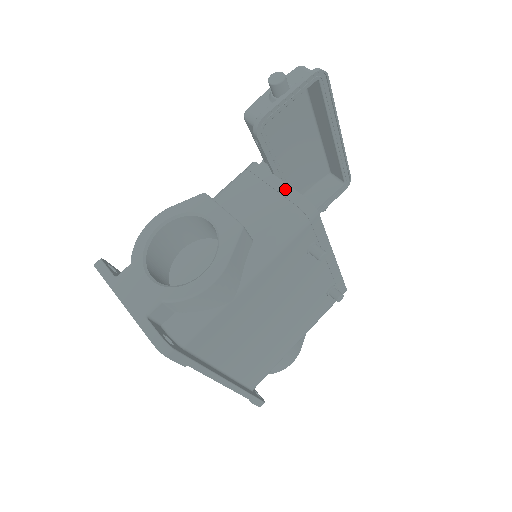
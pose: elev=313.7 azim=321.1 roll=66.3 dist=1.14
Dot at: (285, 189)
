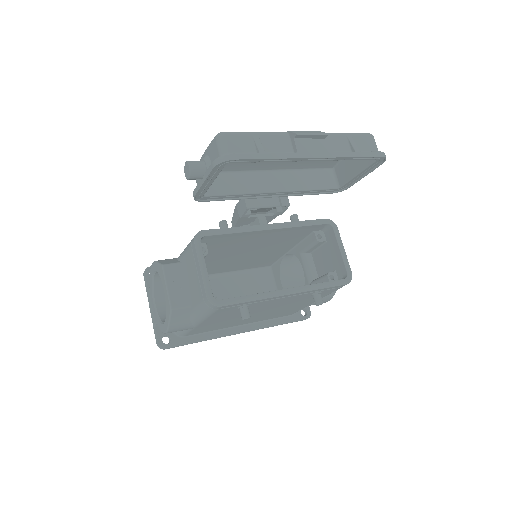
Dot at: (201, 280)
